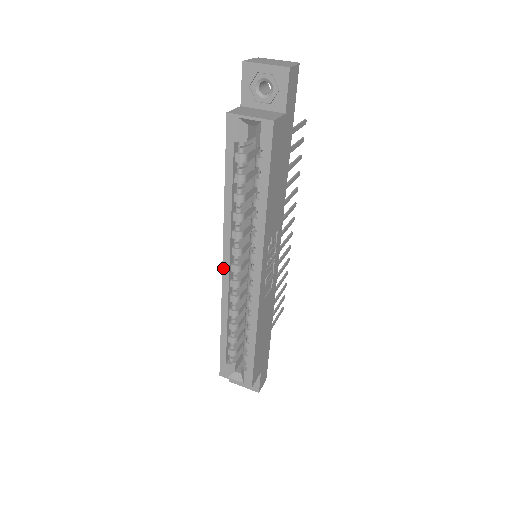
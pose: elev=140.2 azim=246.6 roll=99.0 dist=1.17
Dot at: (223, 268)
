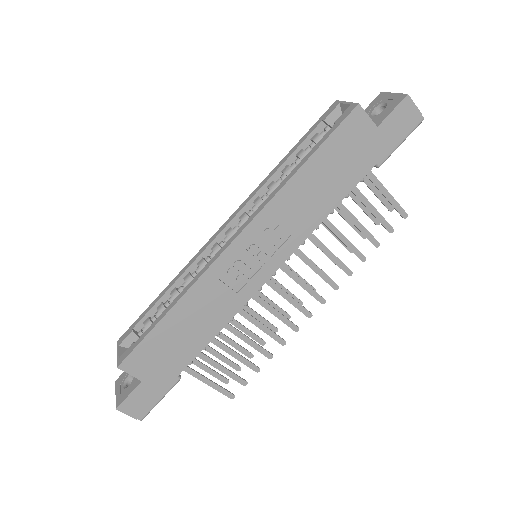
Dot at: (223, 225)
